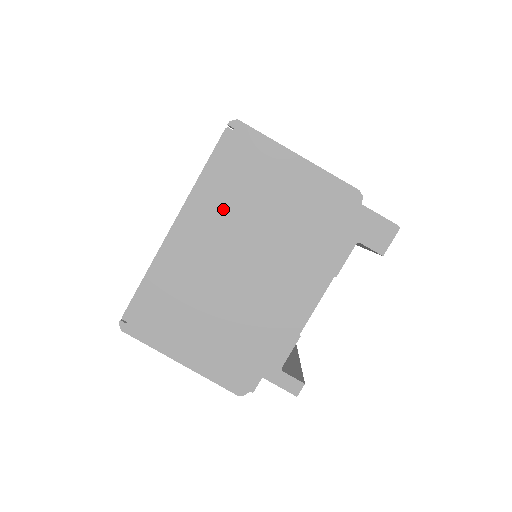
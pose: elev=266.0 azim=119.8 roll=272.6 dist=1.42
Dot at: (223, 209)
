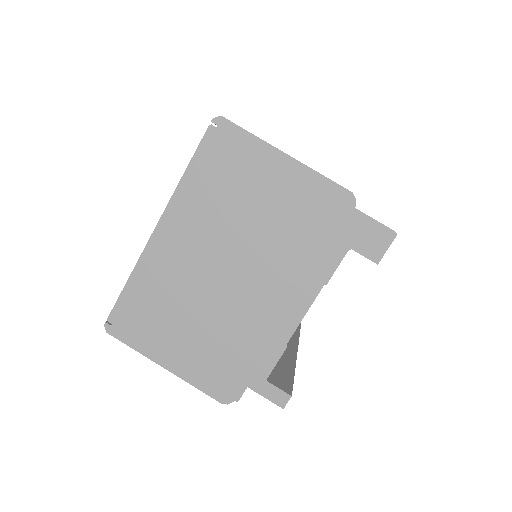
Dot at: (207, 211)
